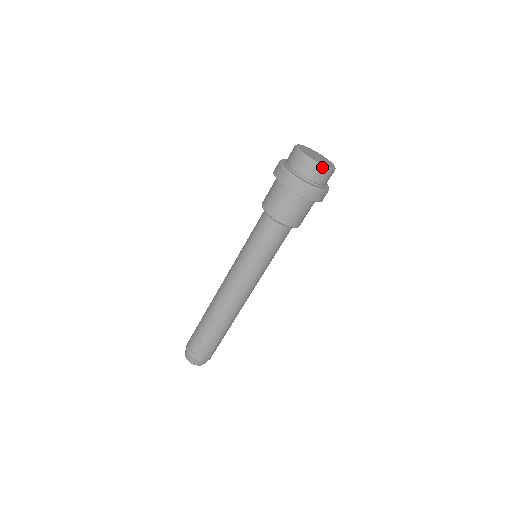
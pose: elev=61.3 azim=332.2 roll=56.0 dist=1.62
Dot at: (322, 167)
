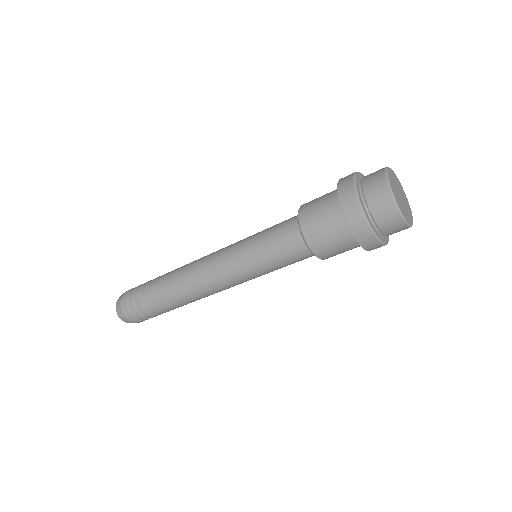
Dot at: (409, 227)
